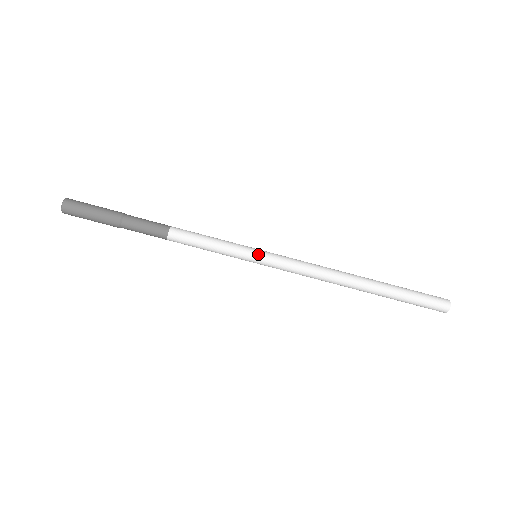
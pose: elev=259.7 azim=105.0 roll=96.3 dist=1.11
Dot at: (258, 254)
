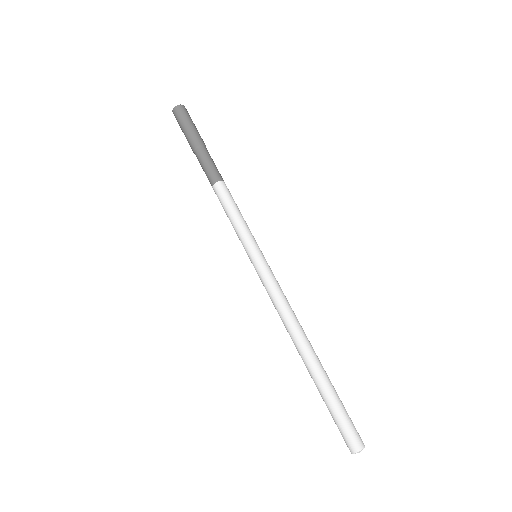
Dot at: (258, 254)
